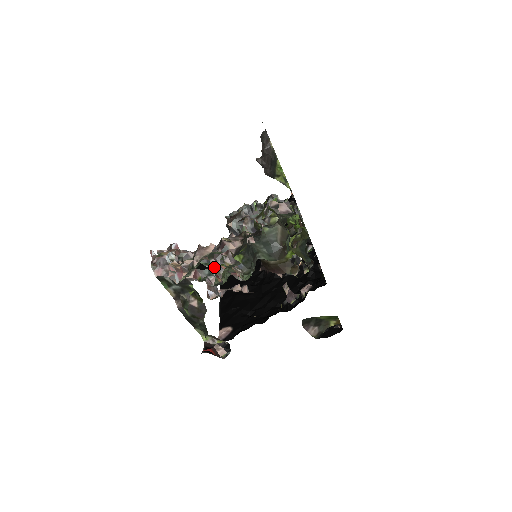
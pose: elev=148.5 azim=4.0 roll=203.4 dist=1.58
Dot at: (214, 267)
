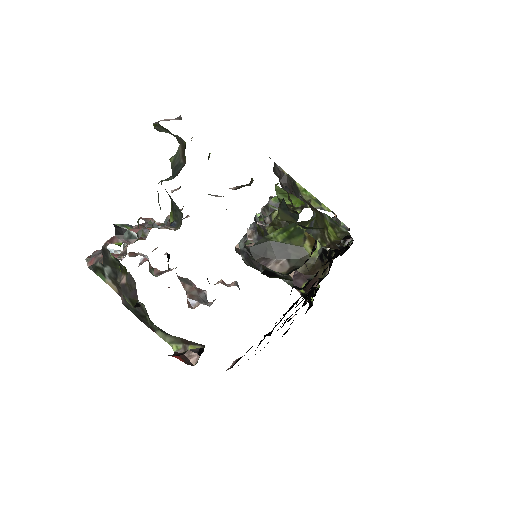
Dot at: (136, 229)
